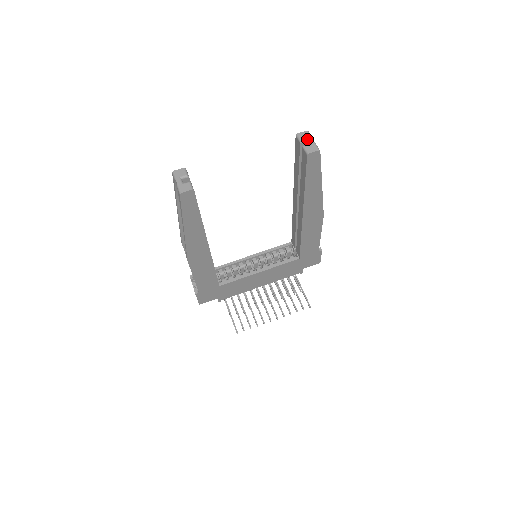
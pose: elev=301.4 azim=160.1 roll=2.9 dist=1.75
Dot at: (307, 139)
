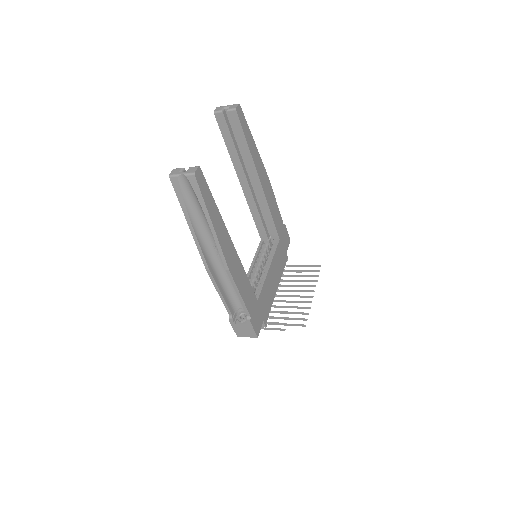
Dot at: (224, 108)
